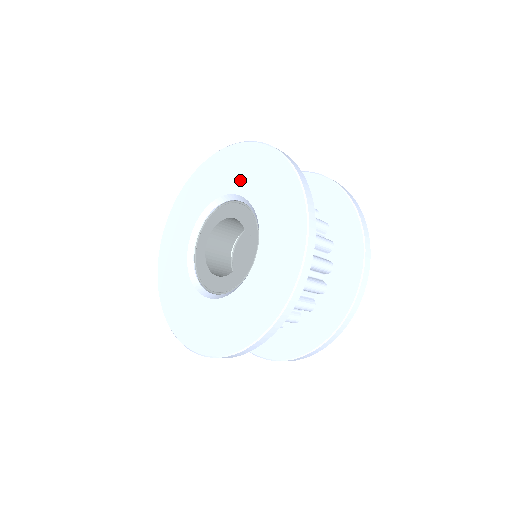
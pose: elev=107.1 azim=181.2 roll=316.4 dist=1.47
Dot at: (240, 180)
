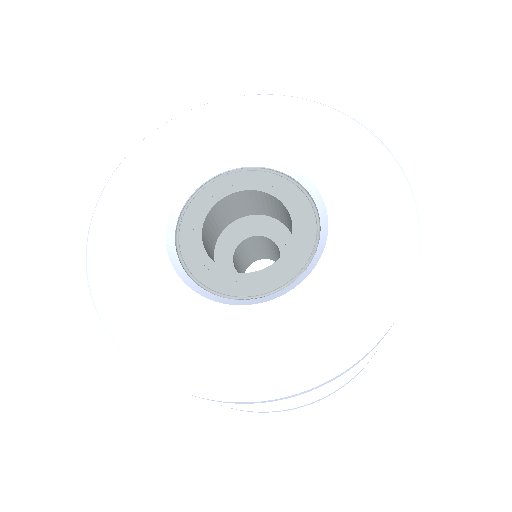
Dot at: (317, 158)
